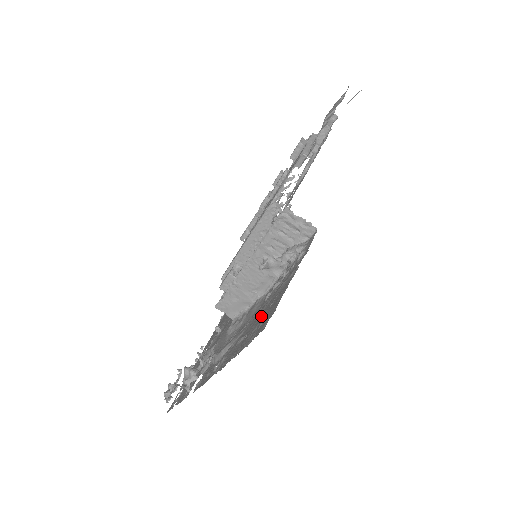
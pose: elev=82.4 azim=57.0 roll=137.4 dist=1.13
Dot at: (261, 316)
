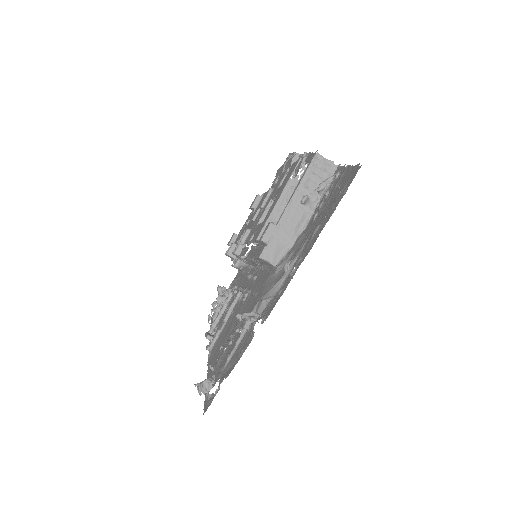
Dot at: (331, 202)
